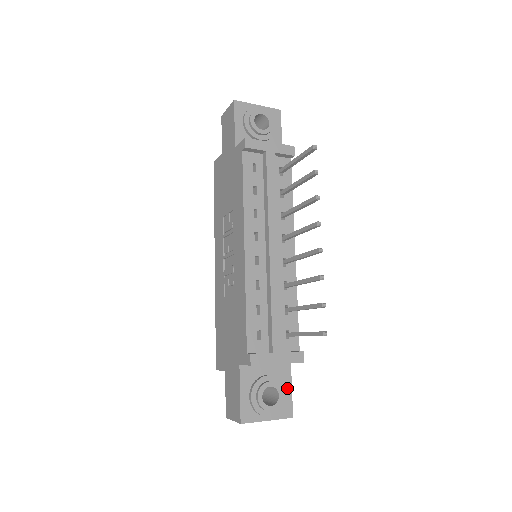
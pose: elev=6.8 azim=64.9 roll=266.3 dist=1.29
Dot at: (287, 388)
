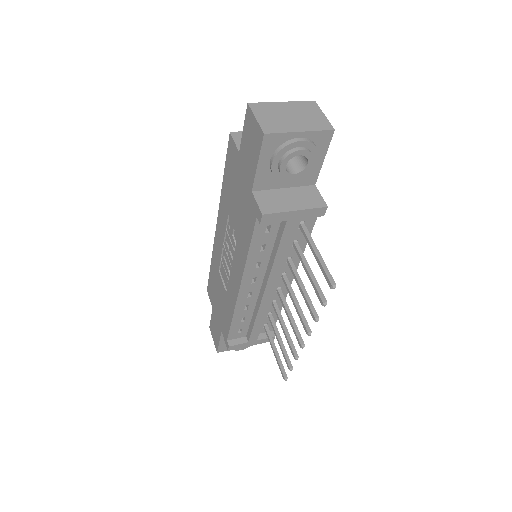
Dot at: occluded
